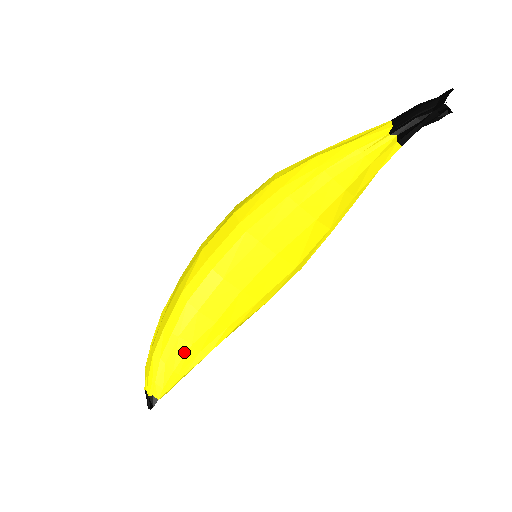
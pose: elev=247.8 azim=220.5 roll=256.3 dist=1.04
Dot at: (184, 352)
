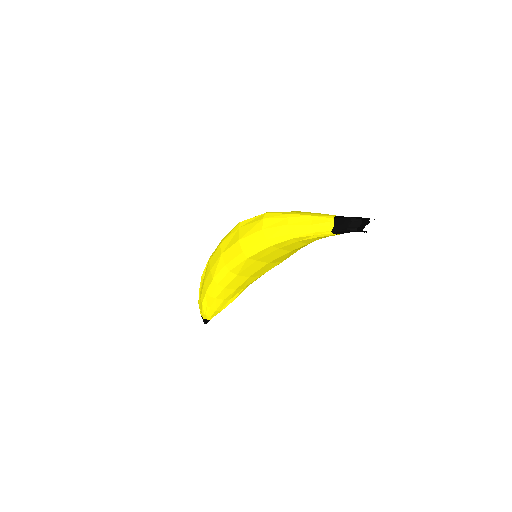
Dot at: (220, 303)
